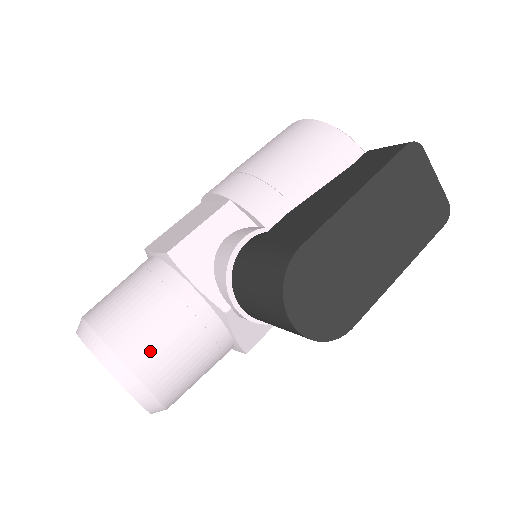
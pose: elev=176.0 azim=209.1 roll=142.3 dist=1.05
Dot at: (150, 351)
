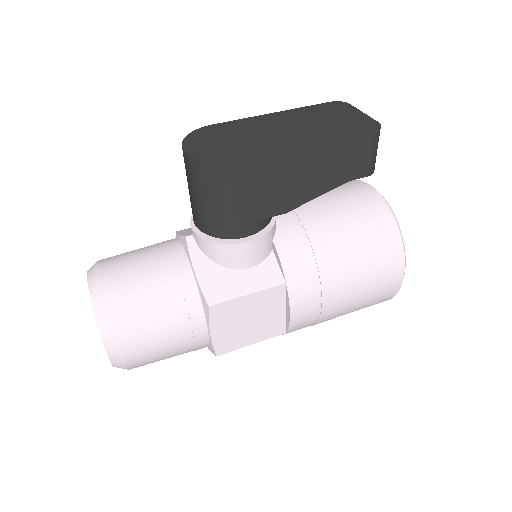
Dot at: (120, 259)
